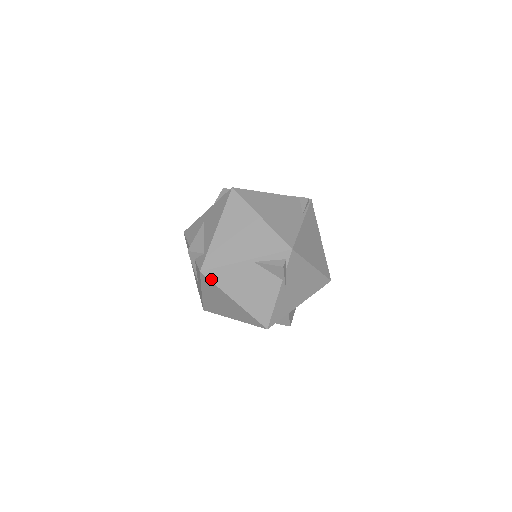
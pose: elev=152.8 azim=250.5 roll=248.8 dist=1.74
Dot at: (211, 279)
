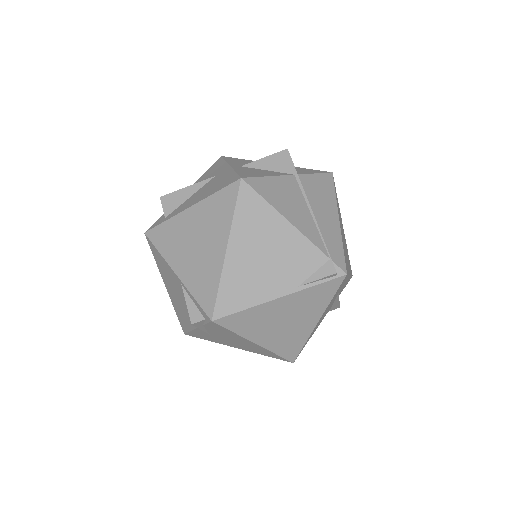
Dot at: (151, 249)
